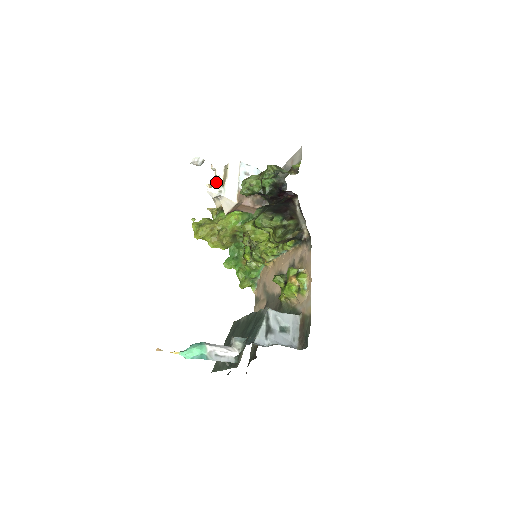
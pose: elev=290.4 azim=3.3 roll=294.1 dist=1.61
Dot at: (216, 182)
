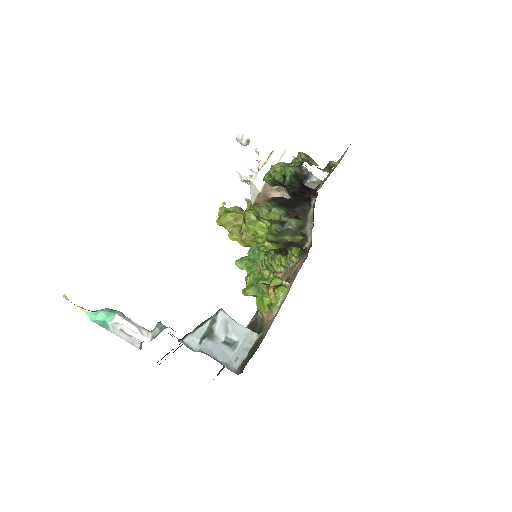
Dot at: occluded
